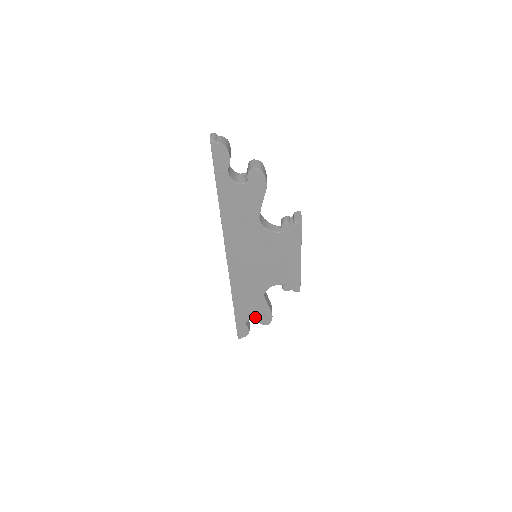
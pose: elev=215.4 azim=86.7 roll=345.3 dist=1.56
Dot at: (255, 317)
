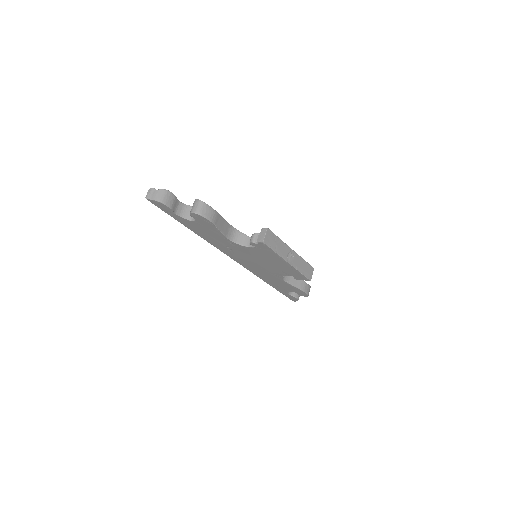
Dot at: (292, 291)
